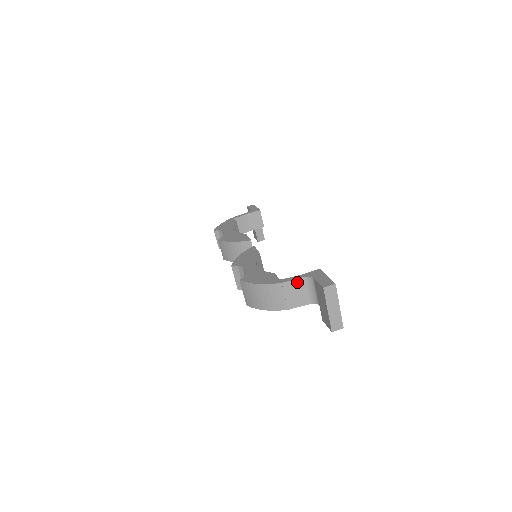
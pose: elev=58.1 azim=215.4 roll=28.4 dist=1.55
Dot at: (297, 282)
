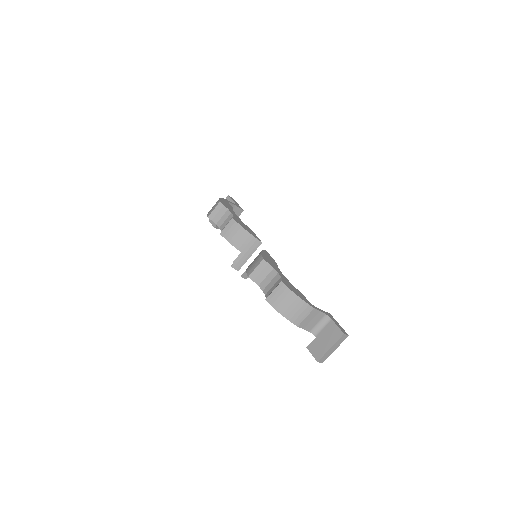
Dot at: (320, 314)
